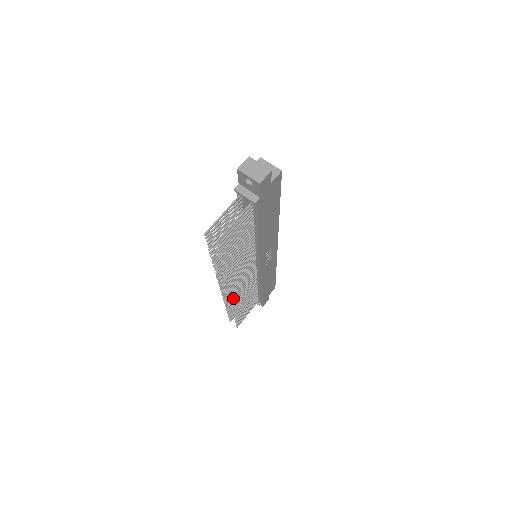
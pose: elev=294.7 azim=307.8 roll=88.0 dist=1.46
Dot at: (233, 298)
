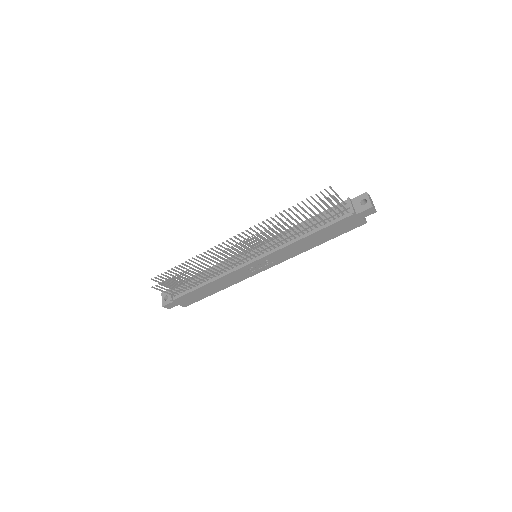
Dot at: occluded
